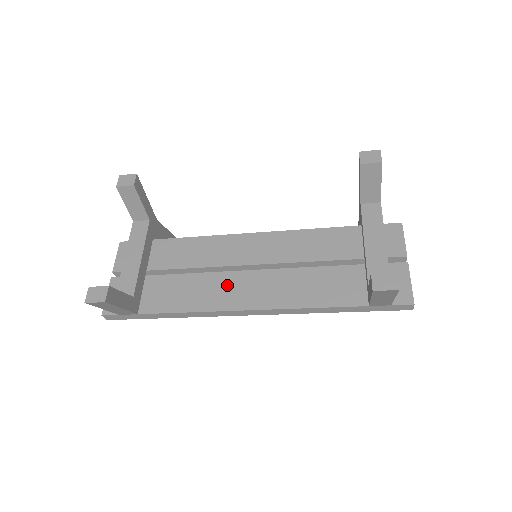
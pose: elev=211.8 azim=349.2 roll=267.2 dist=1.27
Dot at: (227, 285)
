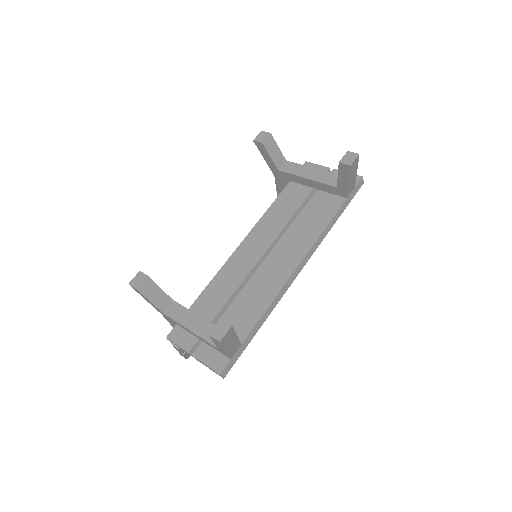
Dot at: (268, 272)
